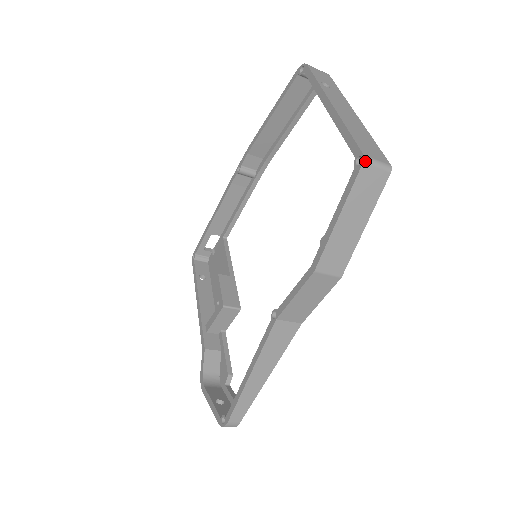
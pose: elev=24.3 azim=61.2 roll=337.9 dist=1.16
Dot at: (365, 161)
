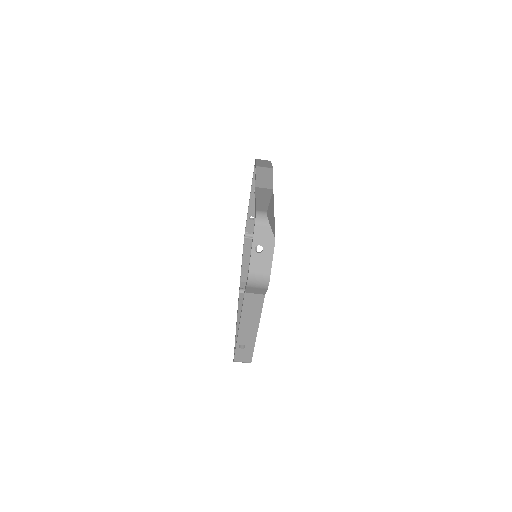
Dot at: occluded
